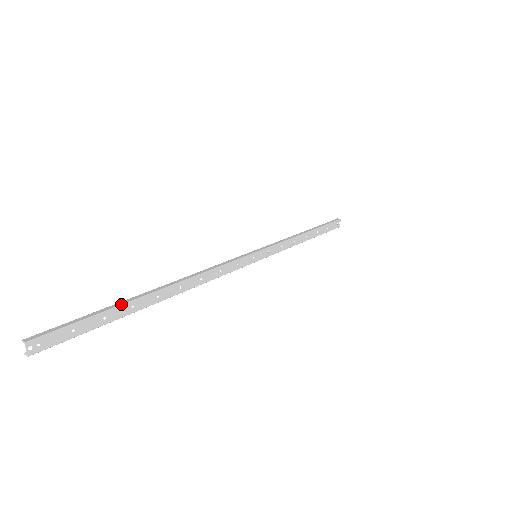
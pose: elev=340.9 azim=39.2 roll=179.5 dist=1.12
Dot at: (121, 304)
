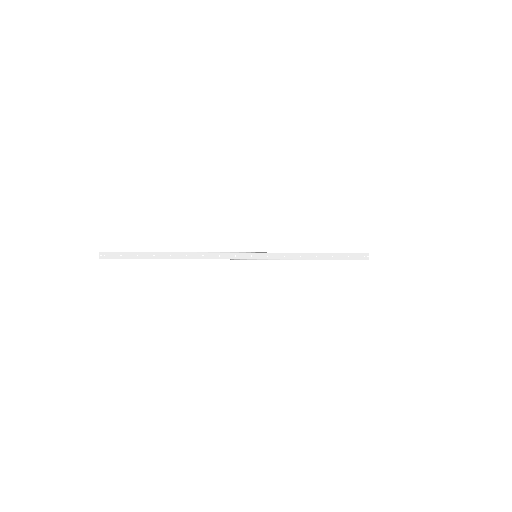
Dot at: (148, 252)
